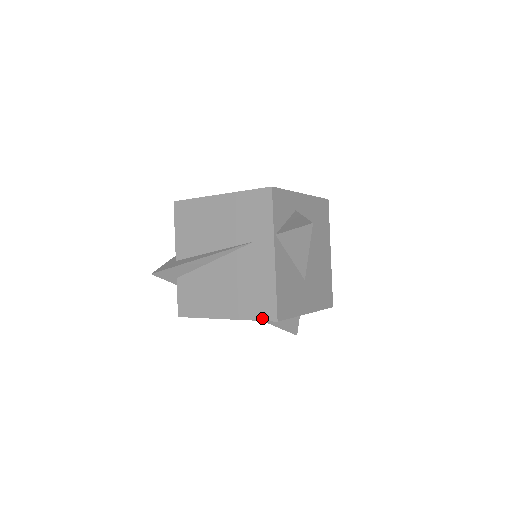
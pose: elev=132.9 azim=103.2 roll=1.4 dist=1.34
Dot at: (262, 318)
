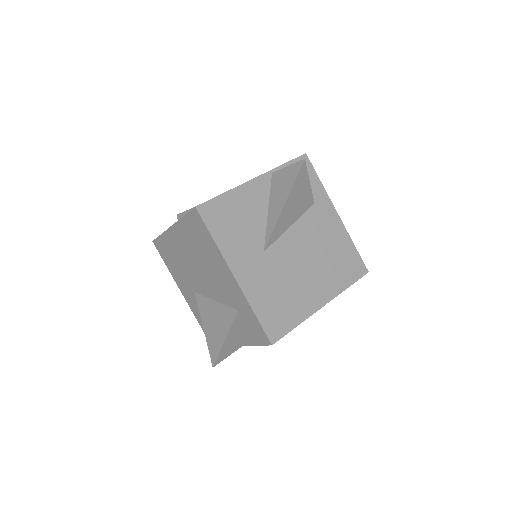
Dot at: (191, 211)
